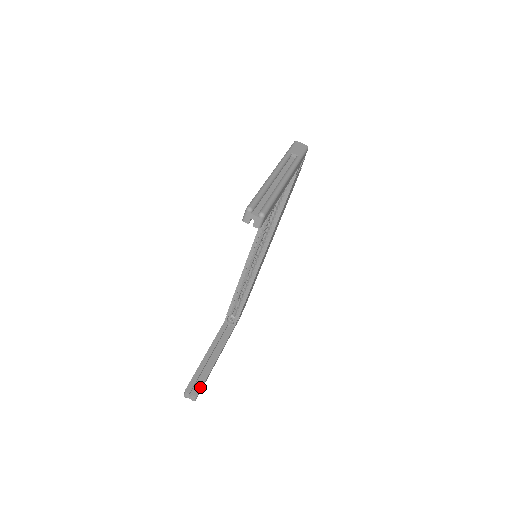
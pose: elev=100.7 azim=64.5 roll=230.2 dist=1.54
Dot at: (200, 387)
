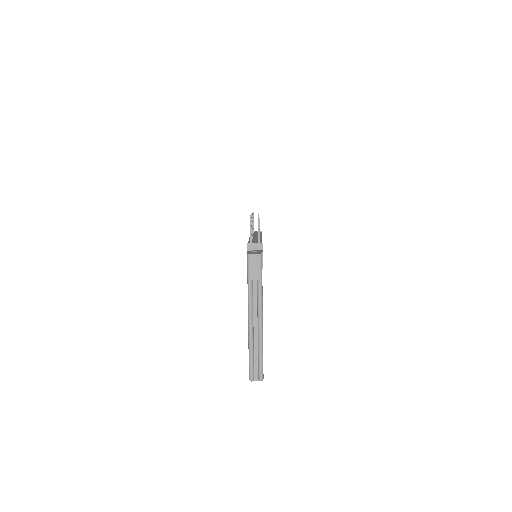
Dot at: occluded
